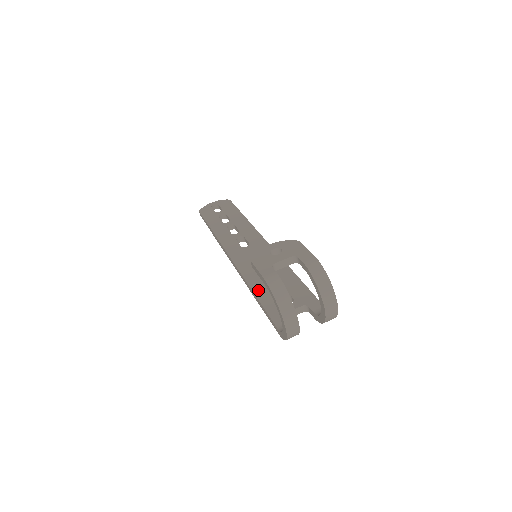
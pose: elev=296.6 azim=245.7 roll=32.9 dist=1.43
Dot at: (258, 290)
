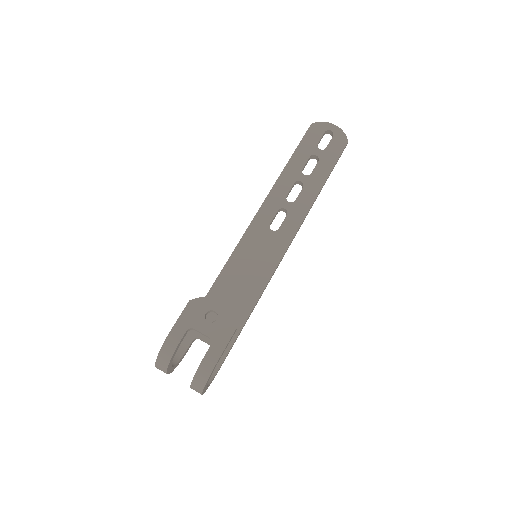
Dot at: (215, 291)
